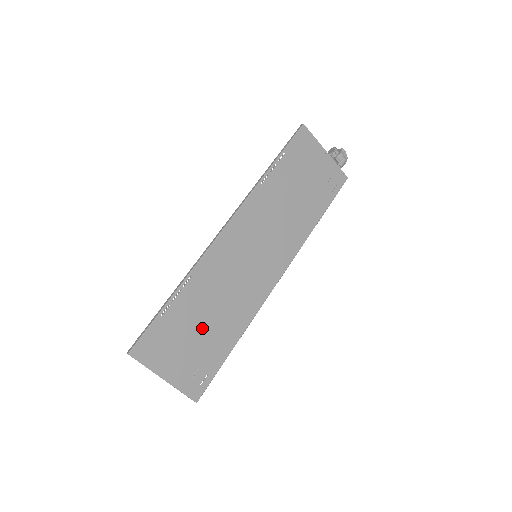
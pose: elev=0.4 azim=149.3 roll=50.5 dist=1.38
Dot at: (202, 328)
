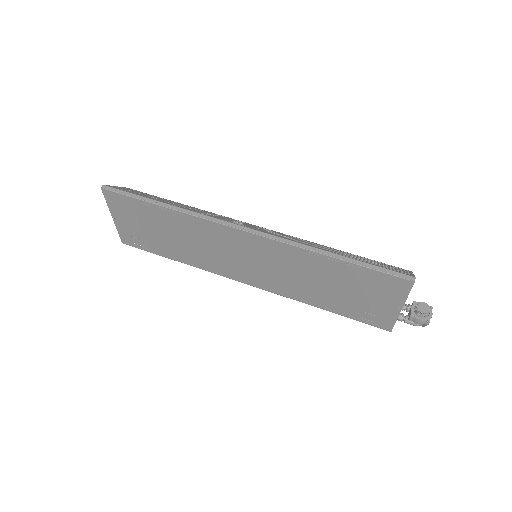
Dot at: (161, 234)
